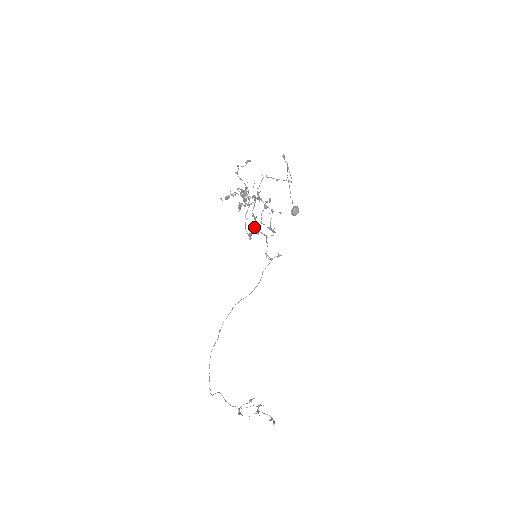
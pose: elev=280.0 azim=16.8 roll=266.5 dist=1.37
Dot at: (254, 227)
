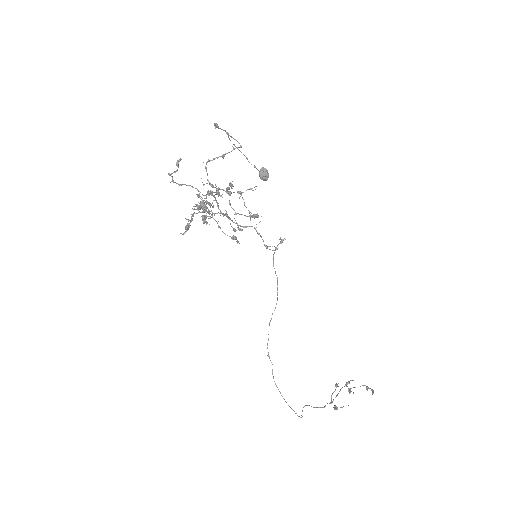
Dot at: (234, 229)
